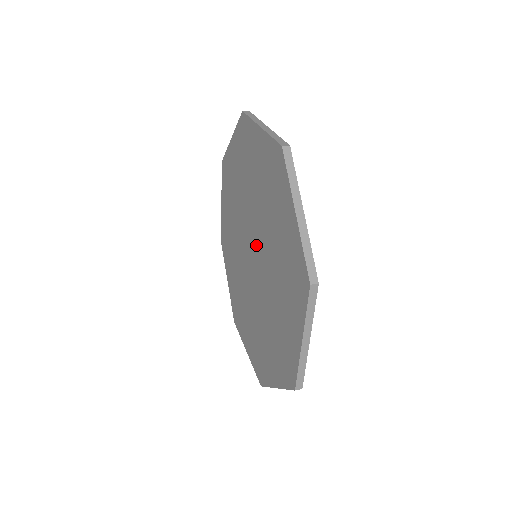
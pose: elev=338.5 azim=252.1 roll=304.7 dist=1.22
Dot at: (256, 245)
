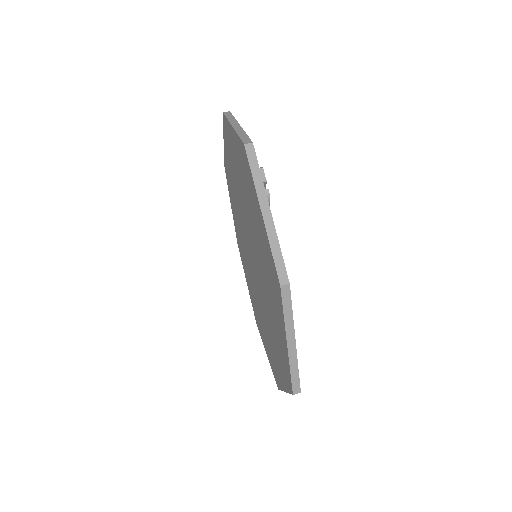
Dot at: (257, 277)
